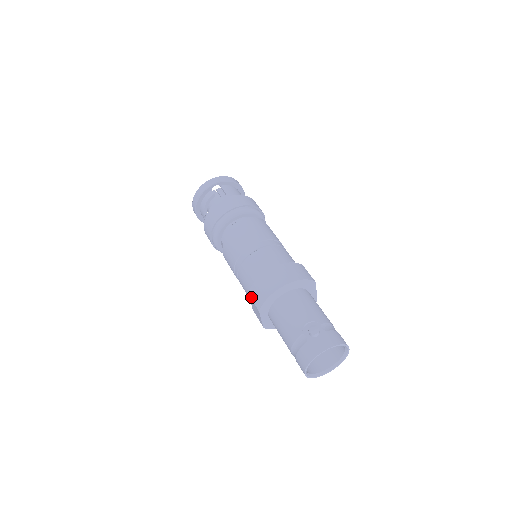
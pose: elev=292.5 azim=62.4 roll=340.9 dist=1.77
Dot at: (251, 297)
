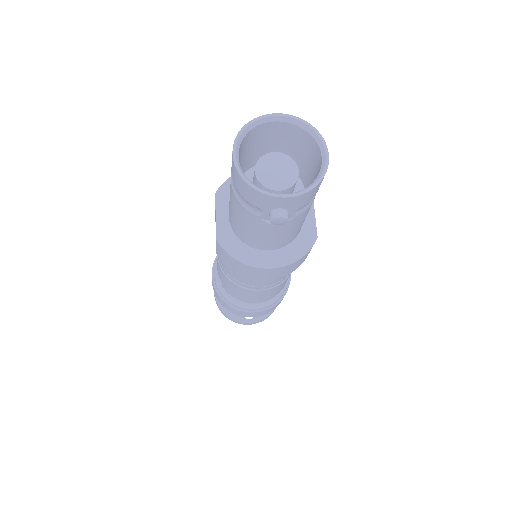
Dot at: occluded
